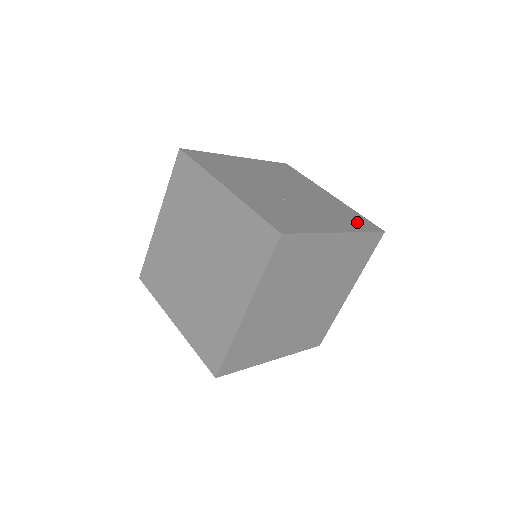
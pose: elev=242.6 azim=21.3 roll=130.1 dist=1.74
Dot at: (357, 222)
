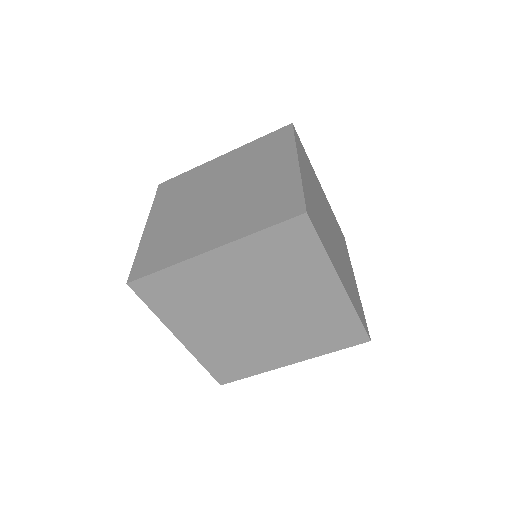
Dot at: (270, 212)
